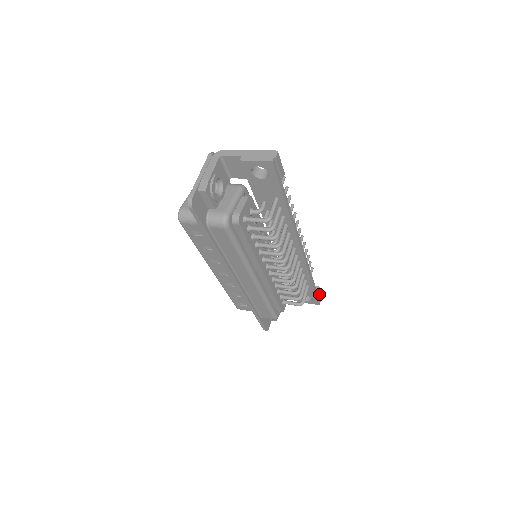
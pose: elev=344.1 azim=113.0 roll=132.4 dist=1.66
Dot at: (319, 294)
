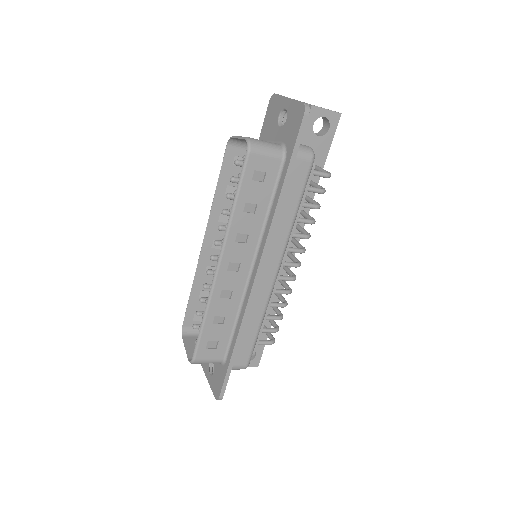
Dot at: occluded
